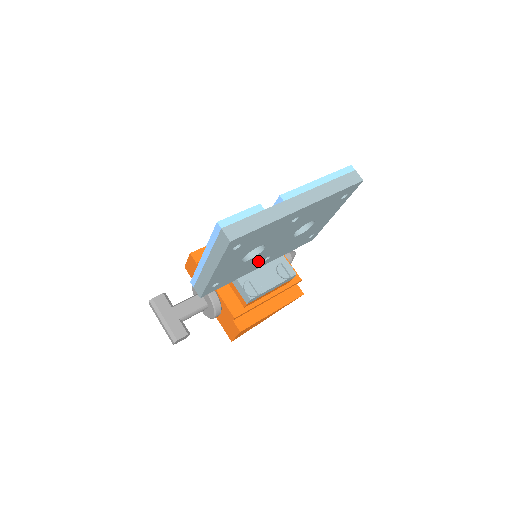
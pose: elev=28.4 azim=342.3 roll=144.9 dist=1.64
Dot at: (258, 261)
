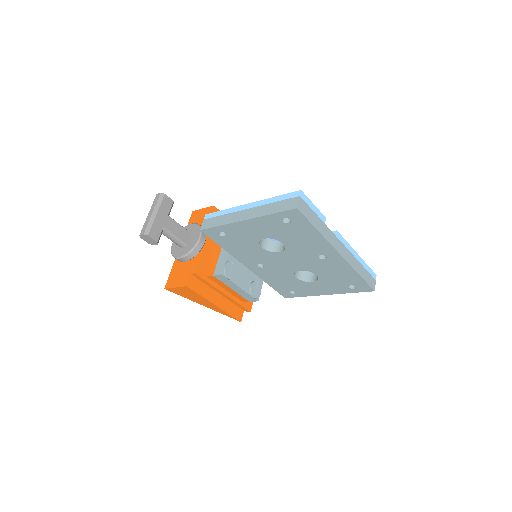
Dot at: (257, 258)
